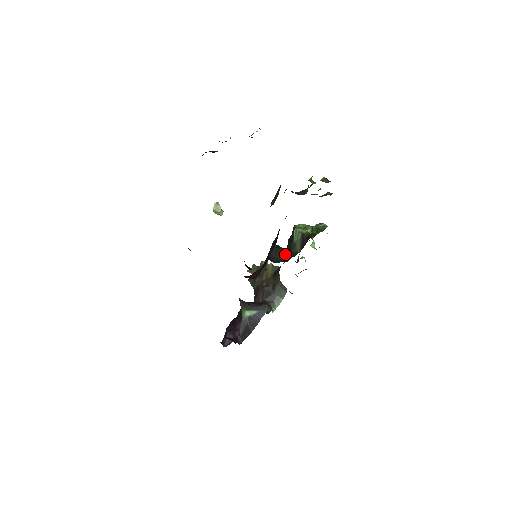
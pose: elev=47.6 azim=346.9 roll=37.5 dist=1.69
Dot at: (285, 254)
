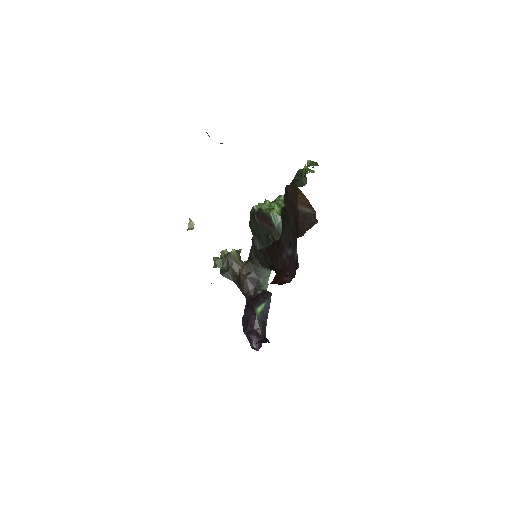
Dot at: (268, 240)
